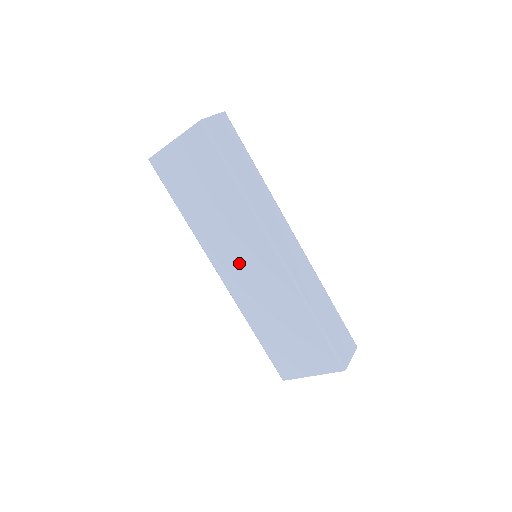
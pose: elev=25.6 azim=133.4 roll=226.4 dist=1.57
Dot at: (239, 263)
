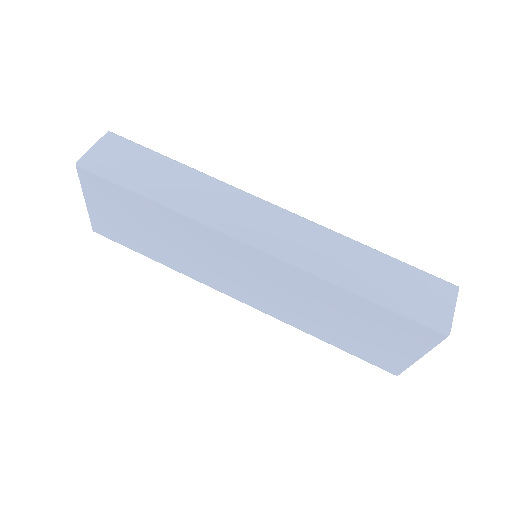
Dot at: (238, 278)
